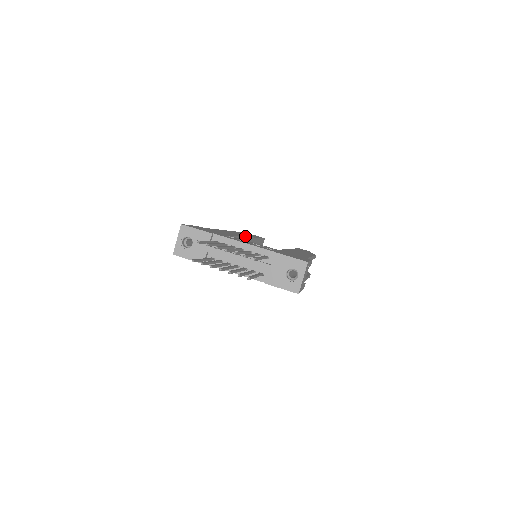
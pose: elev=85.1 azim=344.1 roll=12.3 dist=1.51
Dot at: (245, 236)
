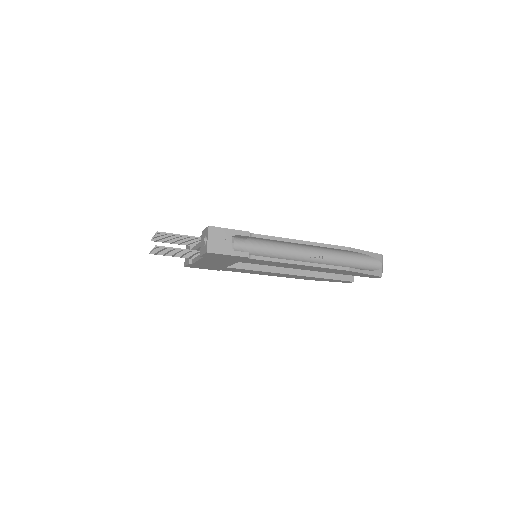
Dot at: occluded
